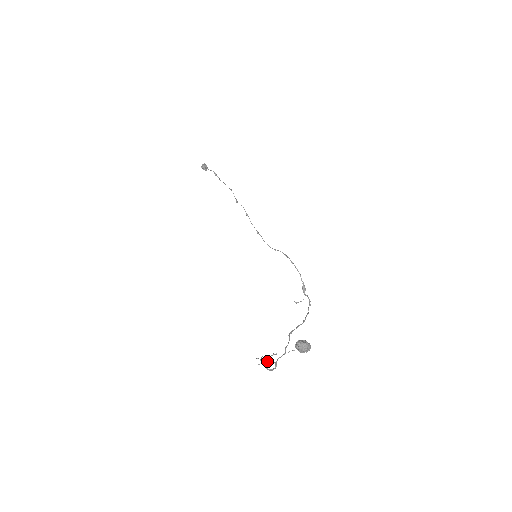
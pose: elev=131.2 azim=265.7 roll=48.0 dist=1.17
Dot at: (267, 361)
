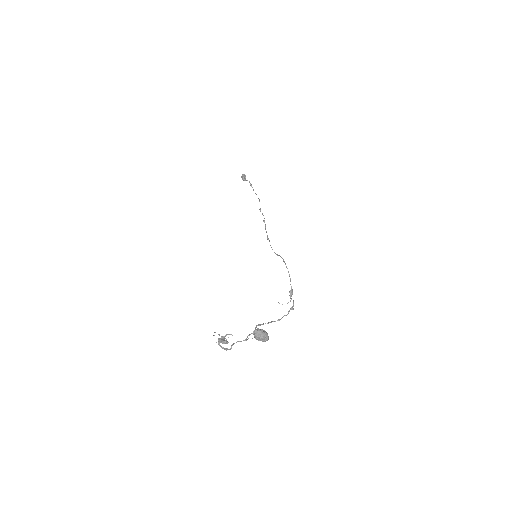
Dot at: (222, 339)
